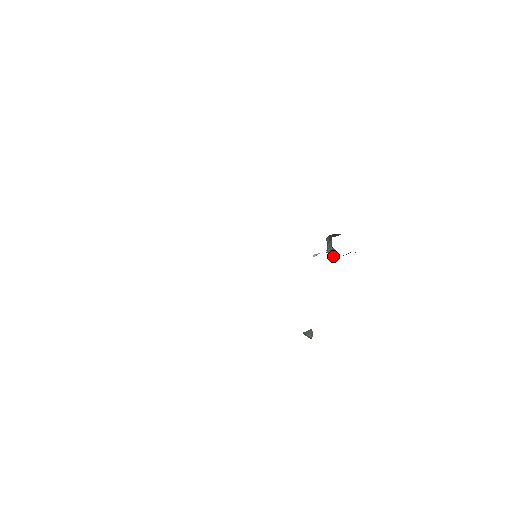
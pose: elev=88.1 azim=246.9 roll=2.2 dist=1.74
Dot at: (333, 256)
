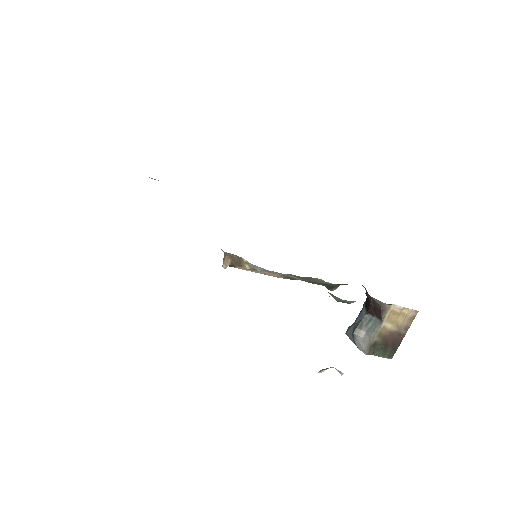
Dot at: (363, 347)
